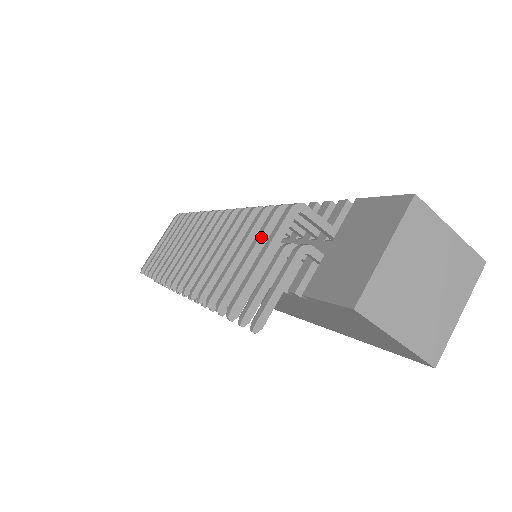
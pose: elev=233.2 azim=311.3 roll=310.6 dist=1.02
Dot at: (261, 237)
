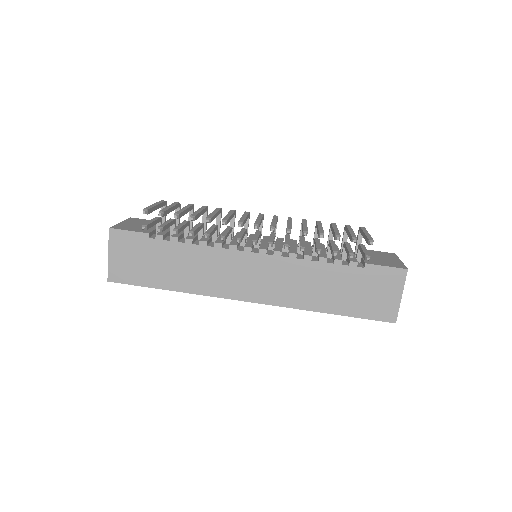
Dot at: (352, 229)
